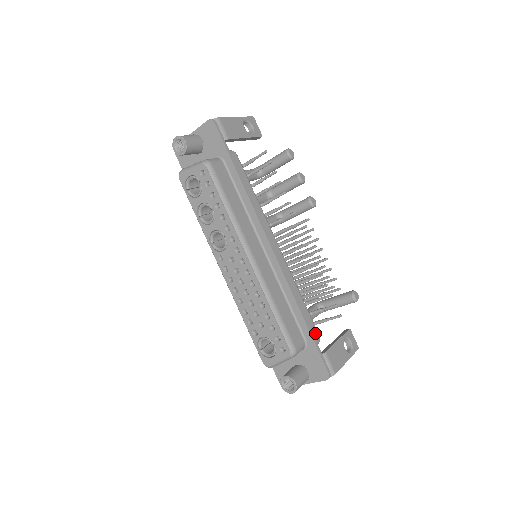
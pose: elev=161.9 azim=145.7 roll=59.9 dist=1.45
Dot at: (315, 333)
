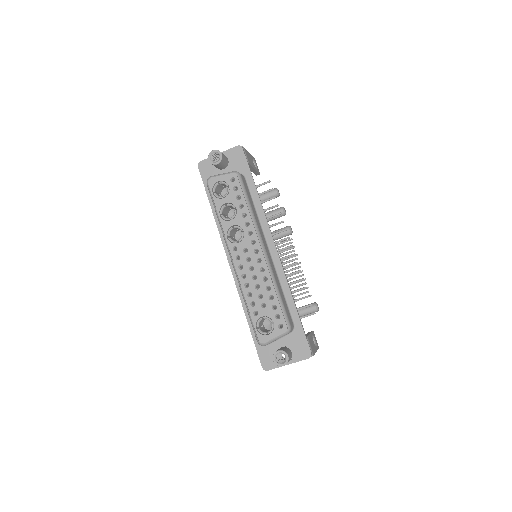
Dot at: occluded
